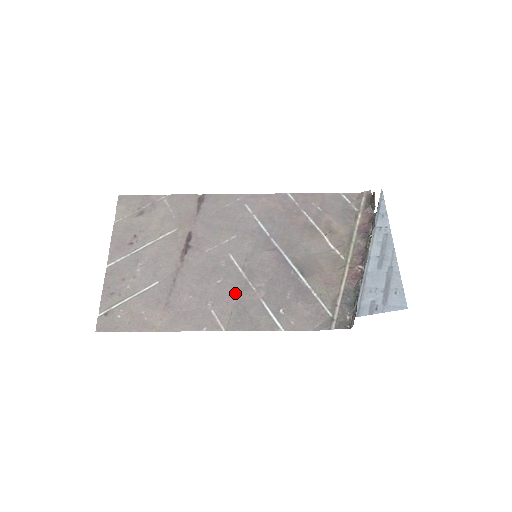
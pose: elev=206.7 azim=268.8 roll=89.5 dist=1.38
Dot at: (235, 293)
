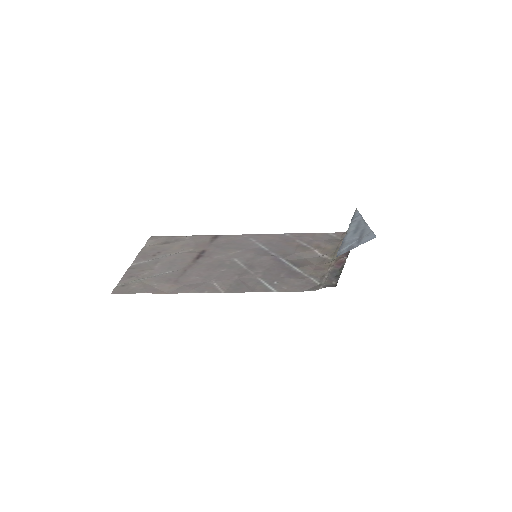
Dot at: (236, 275)
